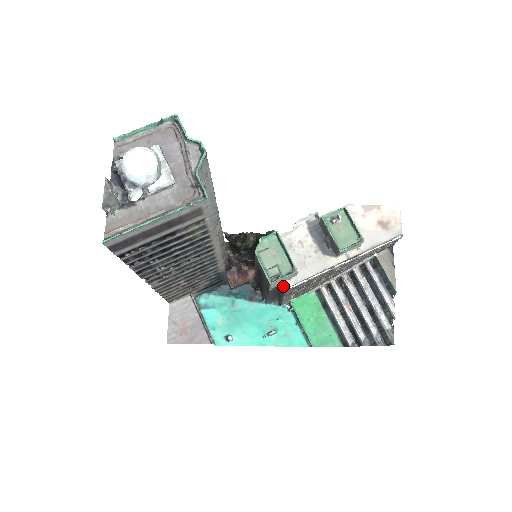
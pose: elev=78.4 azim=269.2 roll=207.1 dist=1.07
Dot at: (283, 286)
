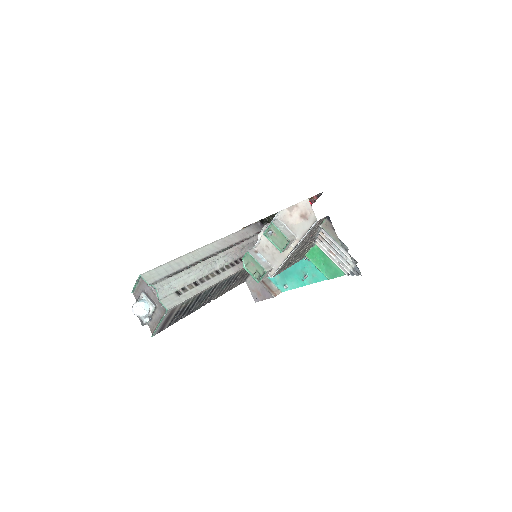
Dot at: (270, 275)
